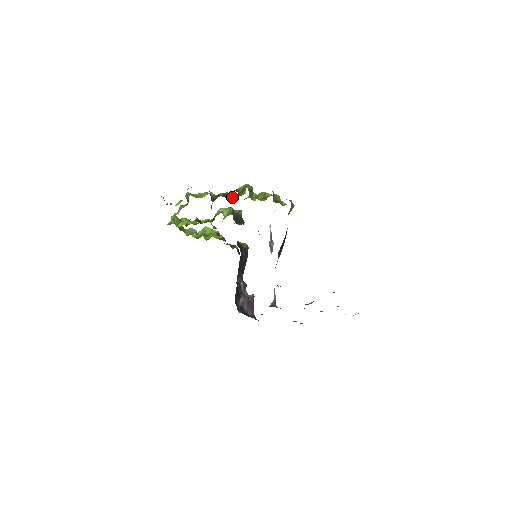
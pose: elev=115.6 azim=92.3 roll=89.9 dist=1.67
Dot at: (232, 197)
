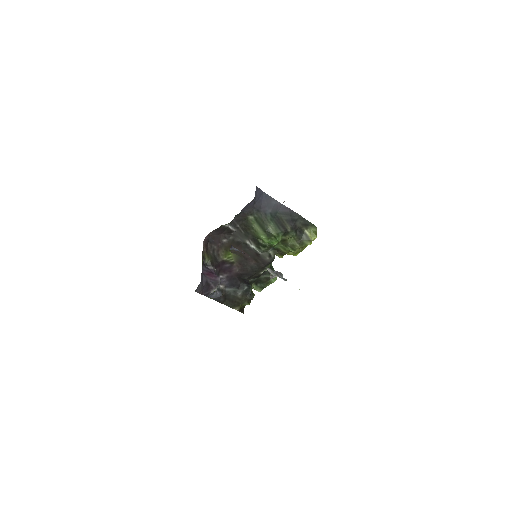
Dot at: occluded
